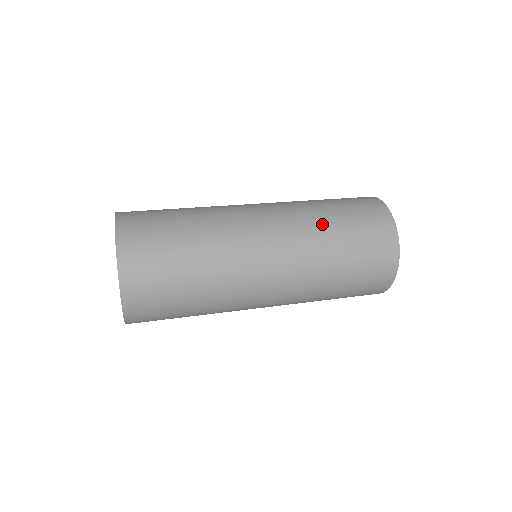
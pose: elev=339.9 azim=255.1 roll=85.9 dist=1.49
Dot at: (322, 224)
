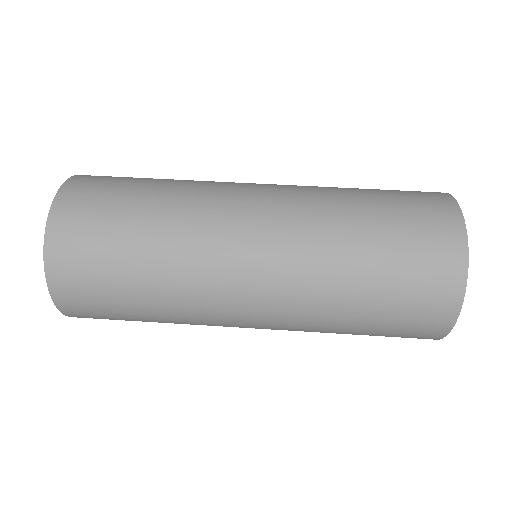
Dot at: (342, 258)
